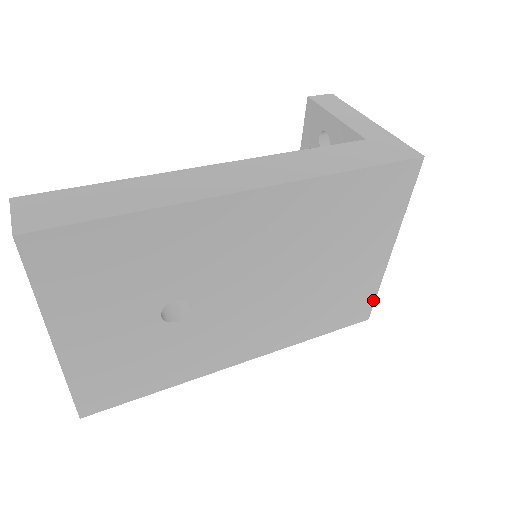
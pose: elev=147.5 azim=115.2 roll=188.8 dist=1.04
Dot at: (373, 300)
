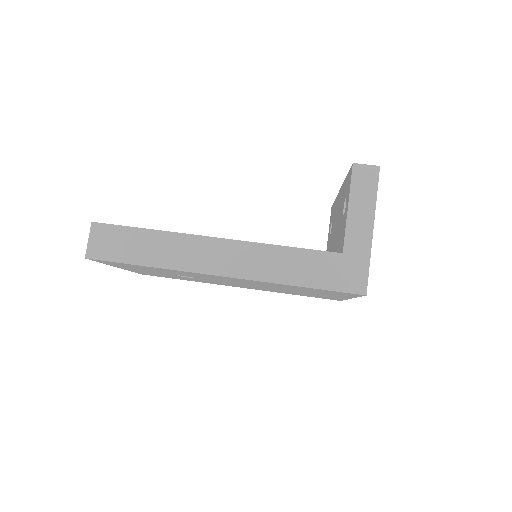
Dot at: occluded
